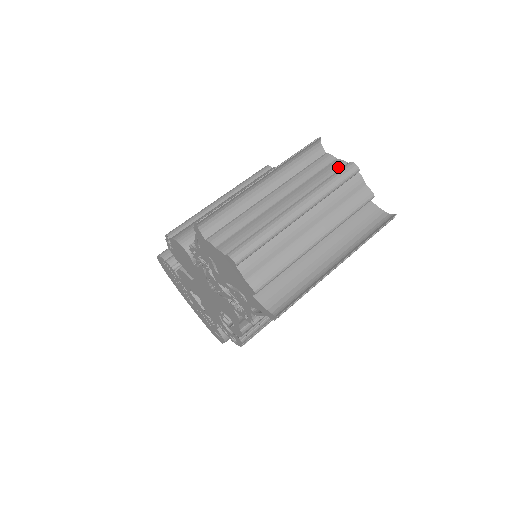
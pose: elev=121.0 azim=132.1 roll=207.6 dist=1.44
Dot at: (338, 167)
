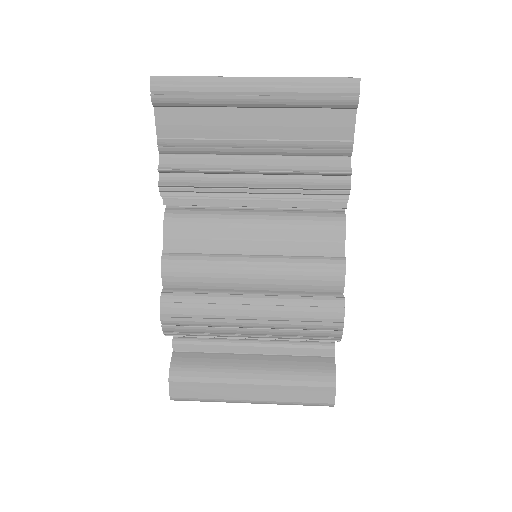
Dot at: occluded
